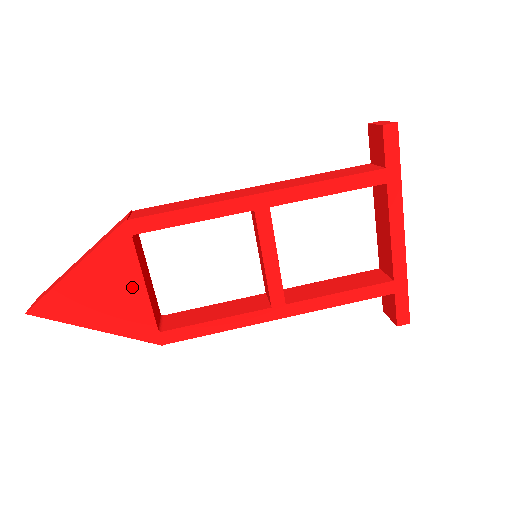
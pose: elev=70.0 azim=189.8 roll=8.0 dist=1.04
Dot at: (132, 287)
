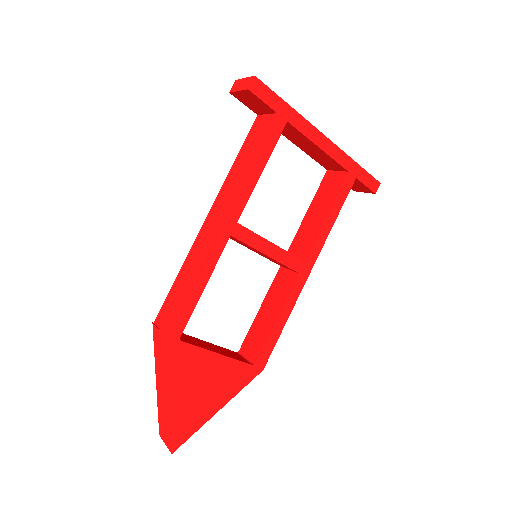
Dot at: (212, 364)
